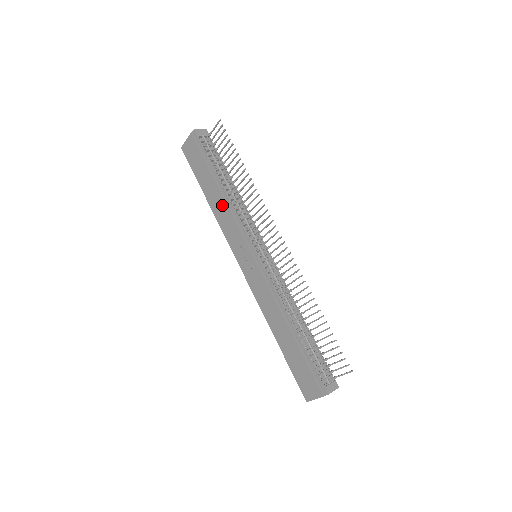
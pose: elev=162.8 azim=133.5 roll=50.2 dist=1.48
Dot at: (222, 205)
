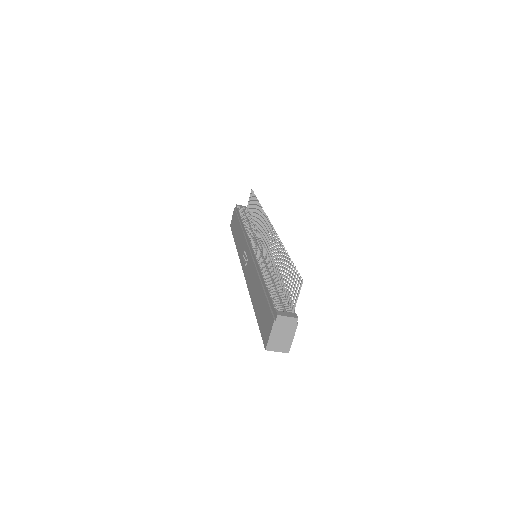
Dot at: (240, 234)
